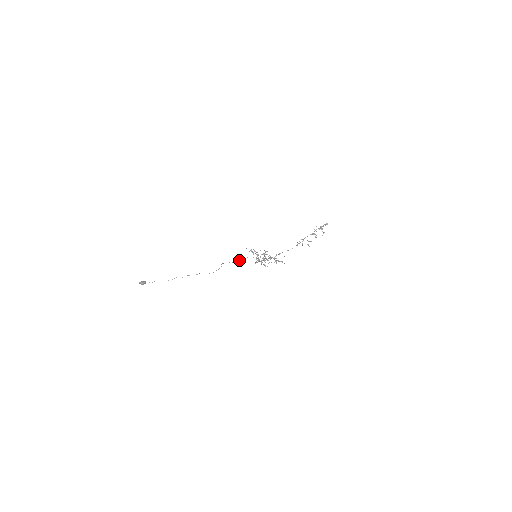
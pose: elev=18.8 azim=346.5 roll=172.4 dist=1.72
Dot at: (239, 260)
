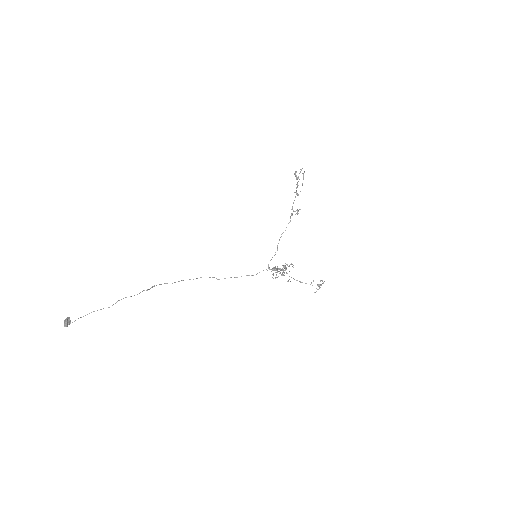
Dot at: occluded
